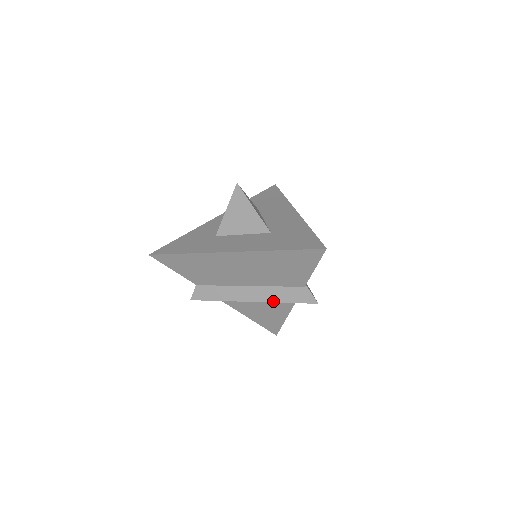
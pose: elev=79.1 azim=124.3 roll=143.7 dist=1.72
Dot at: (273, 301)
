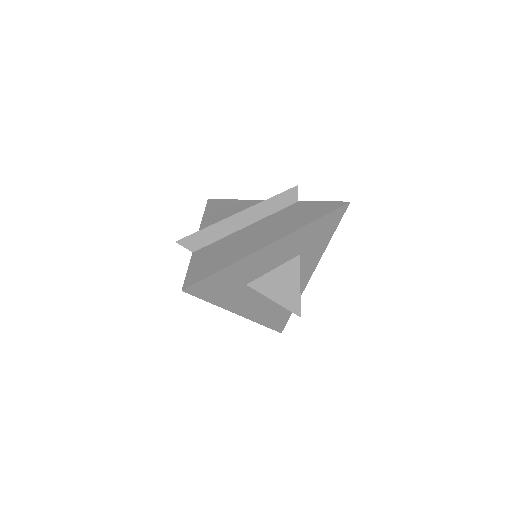
Dot at: occluded
